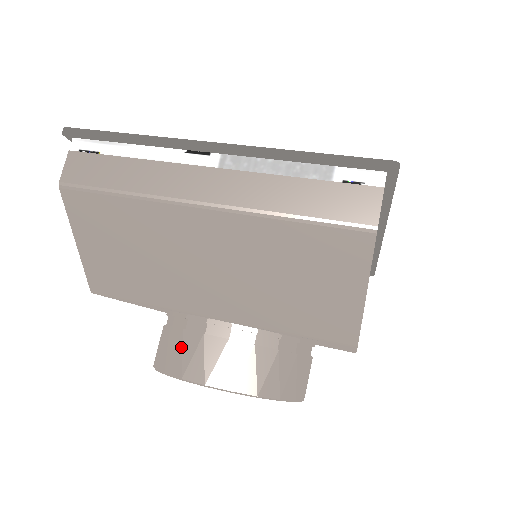
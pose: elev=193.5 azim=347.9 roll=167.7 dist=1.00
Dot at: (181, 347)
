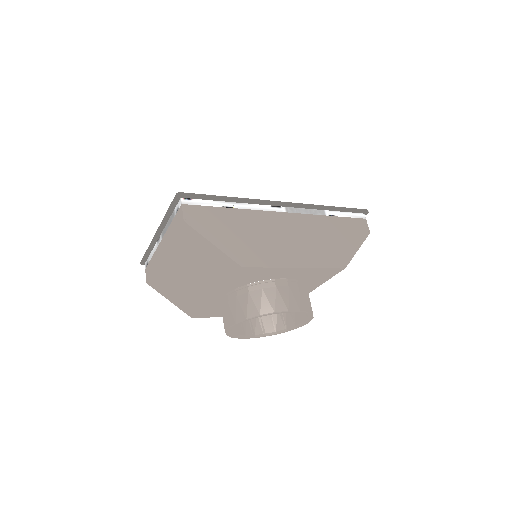
Dot at: occluded
